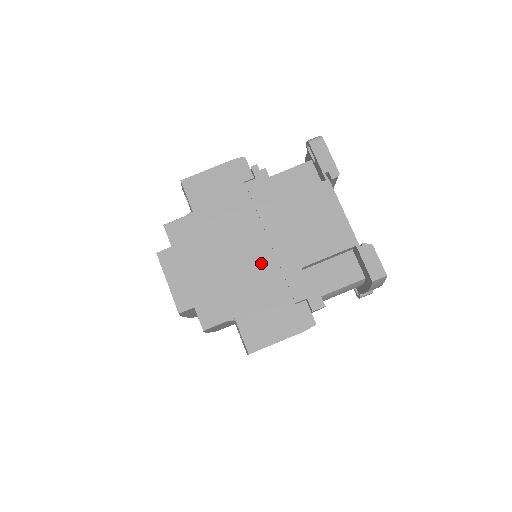
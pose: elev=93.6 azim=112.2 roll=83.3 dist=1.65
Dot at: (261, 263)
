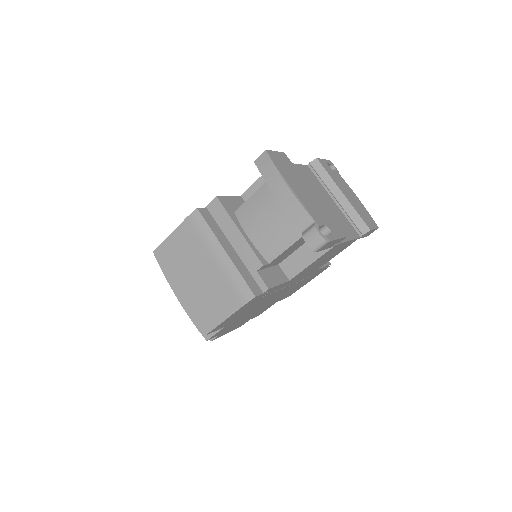
Dot at: (288, 289)
